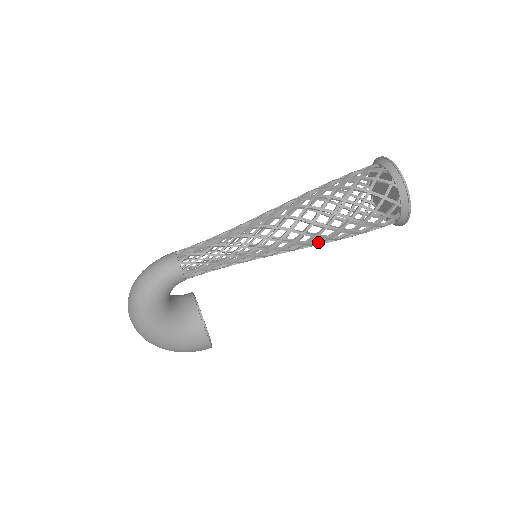
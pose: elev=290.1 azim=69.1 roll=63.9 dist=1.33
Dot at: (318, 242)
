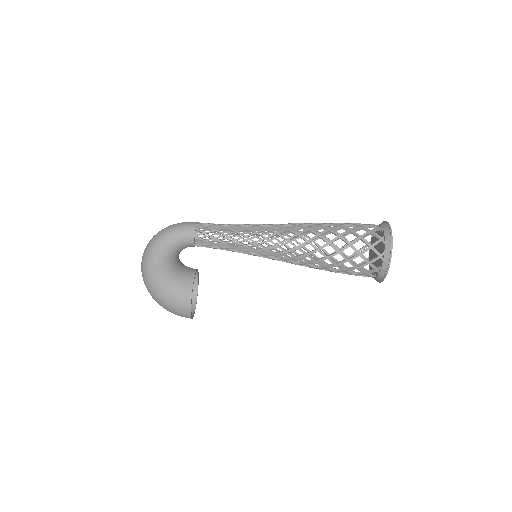
Dot at: (307, 262)
